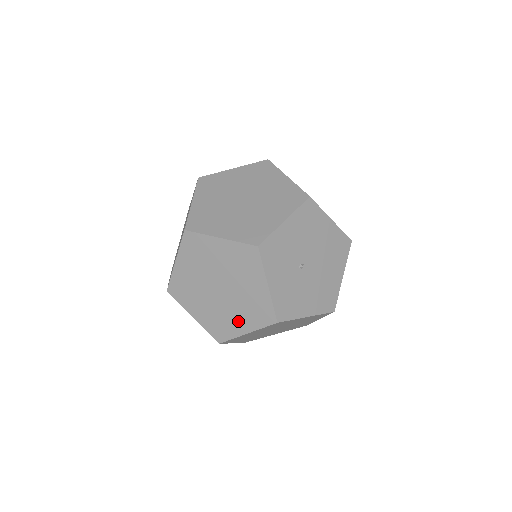
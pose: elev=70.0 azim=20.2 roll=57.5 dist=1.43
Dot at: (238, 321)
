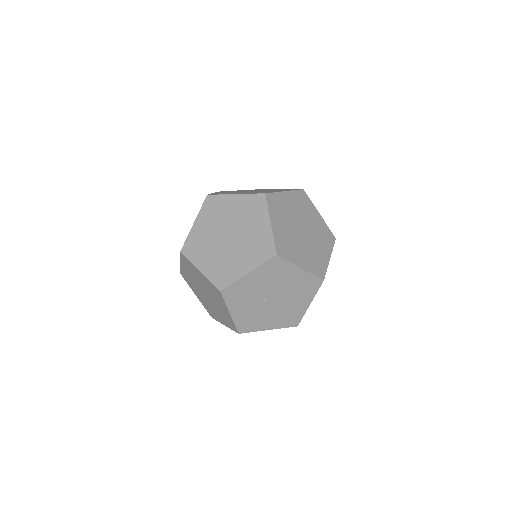
Dot at: (219, 316)
